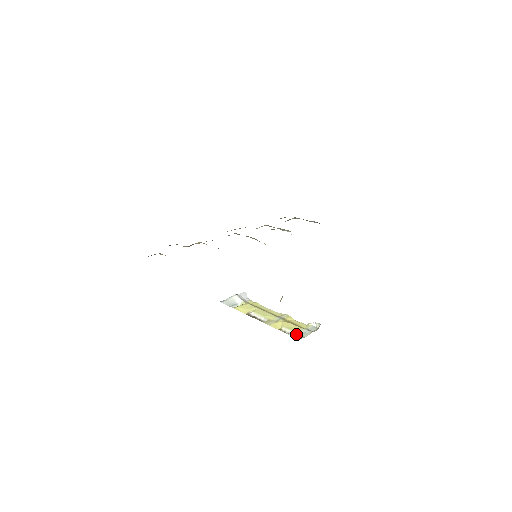
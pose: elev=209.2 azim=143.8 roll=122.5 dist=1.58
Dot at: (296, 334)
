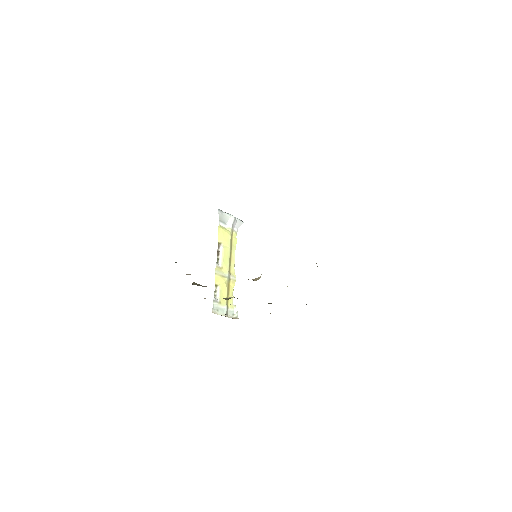
Dot at: (217, 304)
